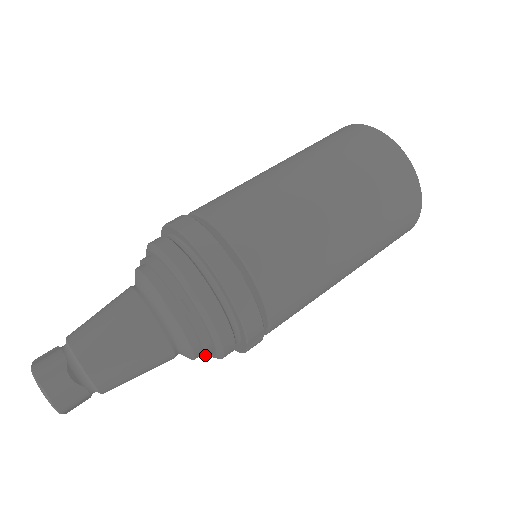
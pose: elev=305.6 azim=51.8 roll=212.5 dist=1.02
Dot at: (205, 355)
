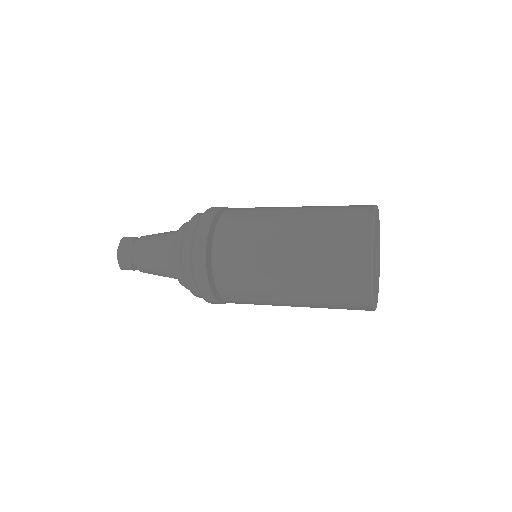
Dot at: (177, 255)
